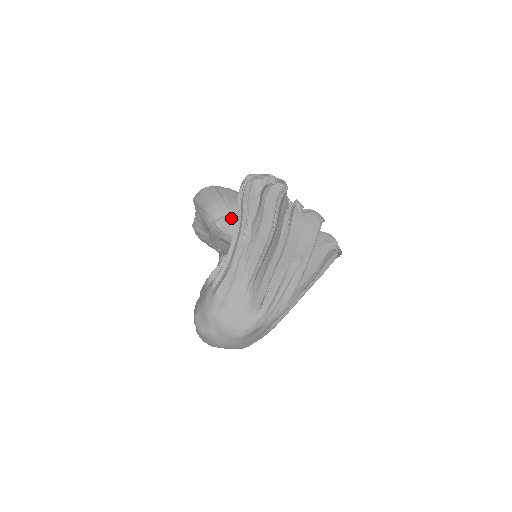
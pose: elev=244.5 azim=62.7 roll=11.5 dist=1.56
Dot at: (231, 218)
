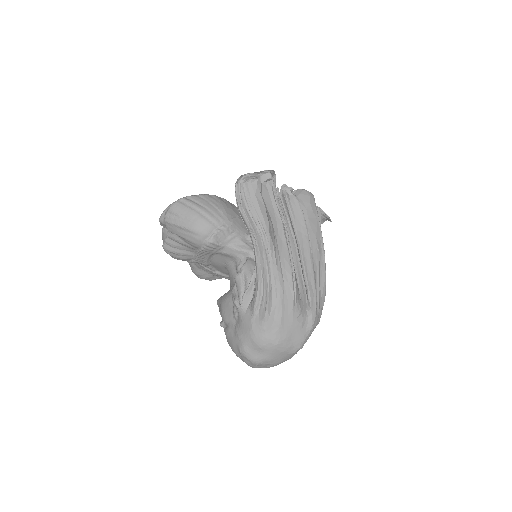
Dot at: (225, 229)
